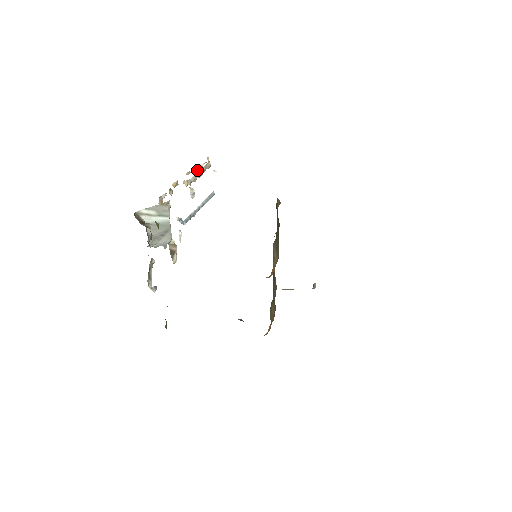
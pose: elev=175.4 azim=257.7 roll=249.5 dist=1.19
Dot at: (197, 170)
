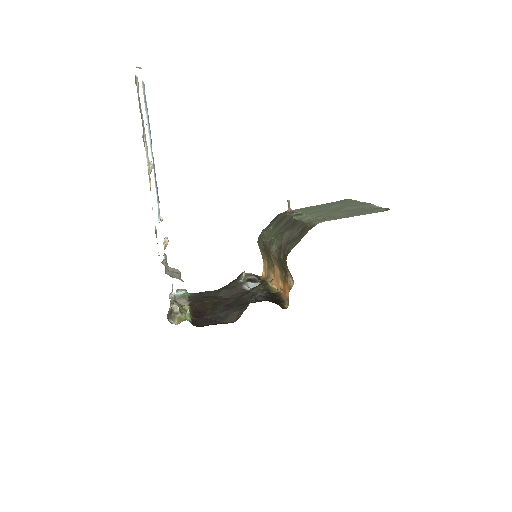
Dot at: (142, 135)
